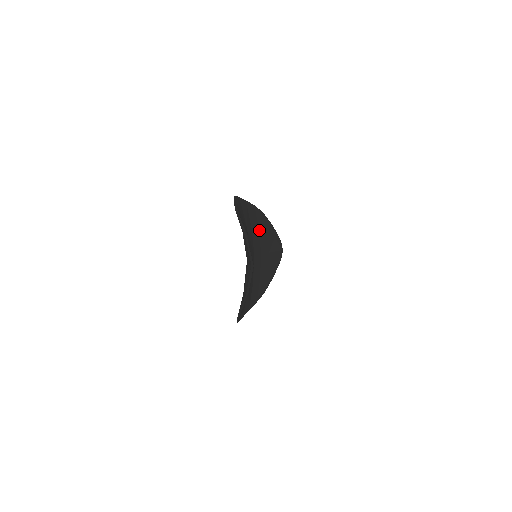
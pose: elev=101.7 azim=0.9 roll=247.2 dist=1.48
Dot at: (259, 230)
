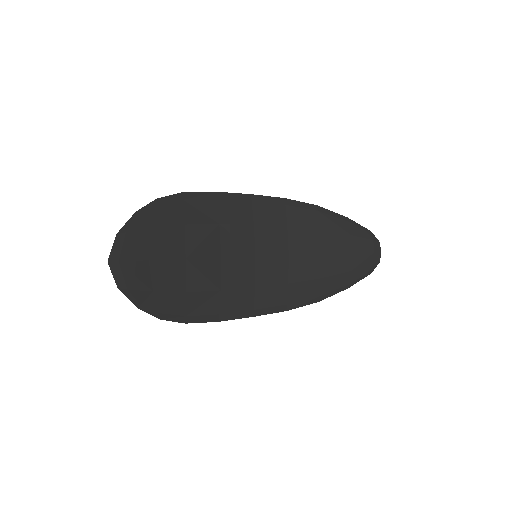
Dot at: (289, 227)
